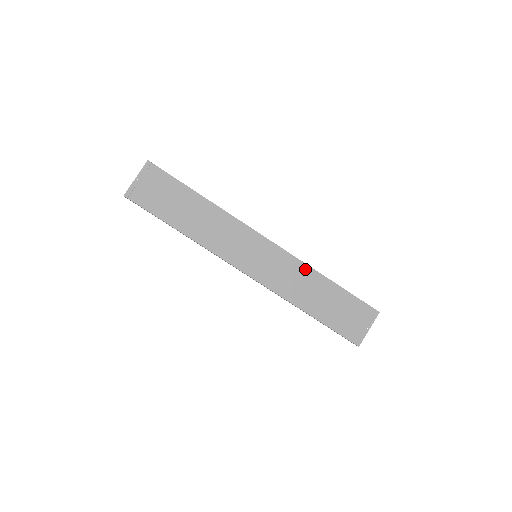
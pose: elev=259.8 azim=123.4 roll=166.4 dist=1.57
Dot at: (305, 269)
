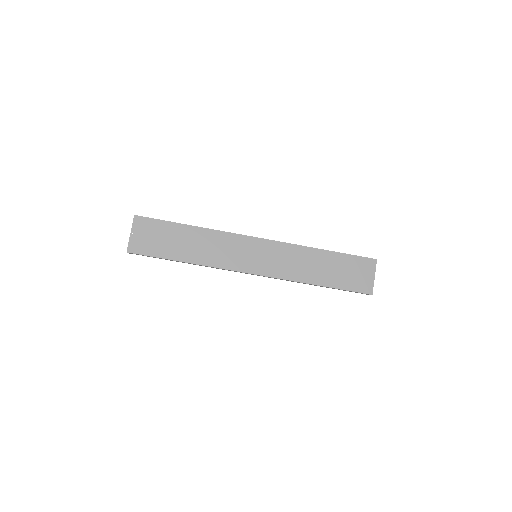
Dot at: (301, 250)
